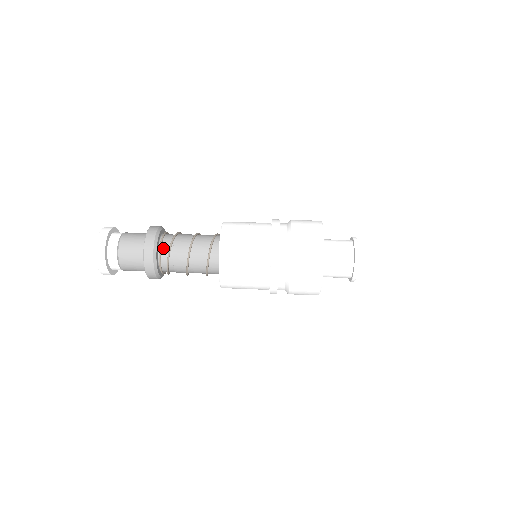
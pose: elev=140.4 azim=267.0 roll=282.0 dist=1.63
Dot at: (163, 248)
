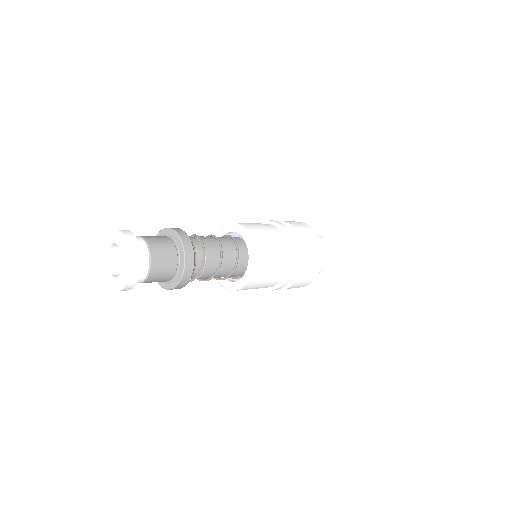
Dot at: (196, 259)
